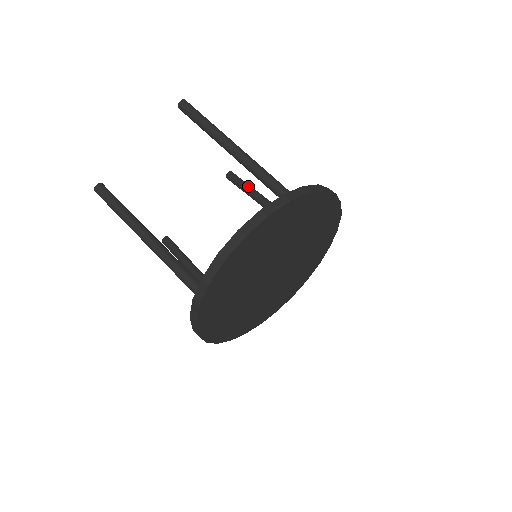
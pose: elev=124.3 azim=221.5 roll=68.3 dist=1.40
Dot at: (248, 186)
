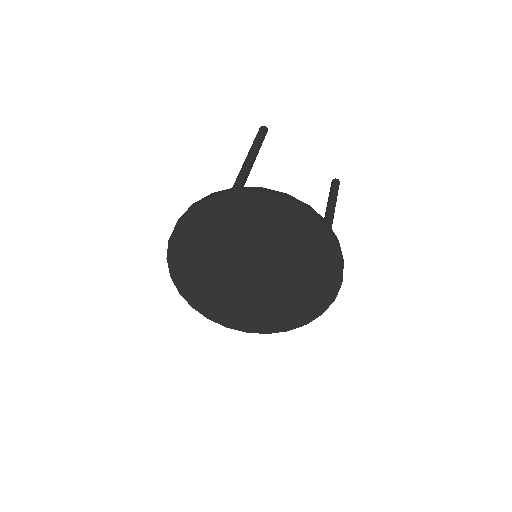
Dot at: occluded
